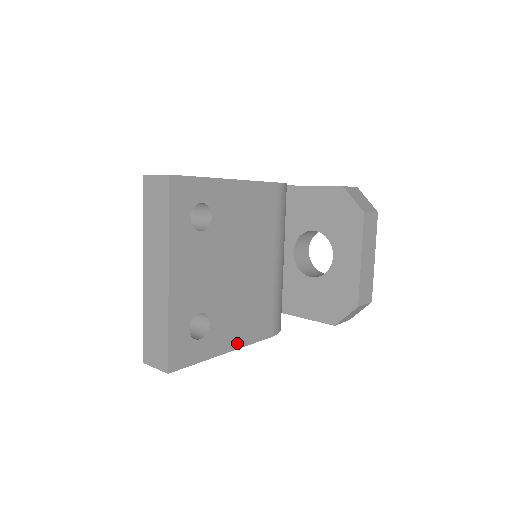
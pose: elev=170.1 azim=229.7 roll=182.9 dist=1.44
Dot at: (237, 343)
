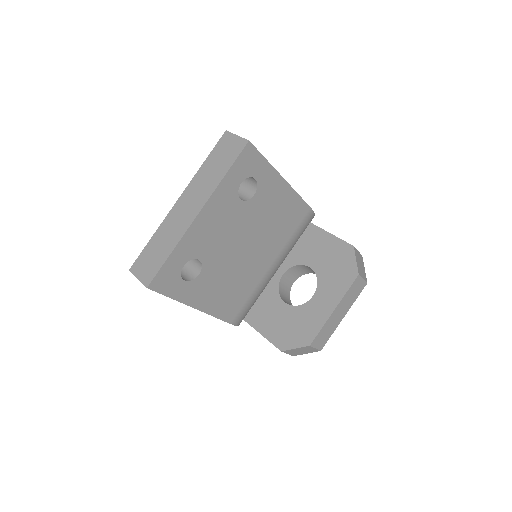
Dot at: (206, 307)
